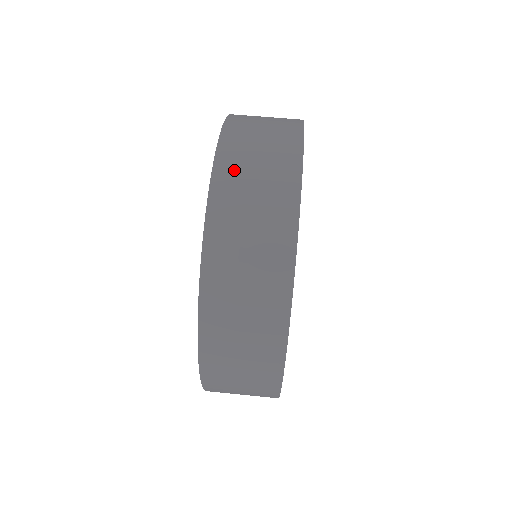
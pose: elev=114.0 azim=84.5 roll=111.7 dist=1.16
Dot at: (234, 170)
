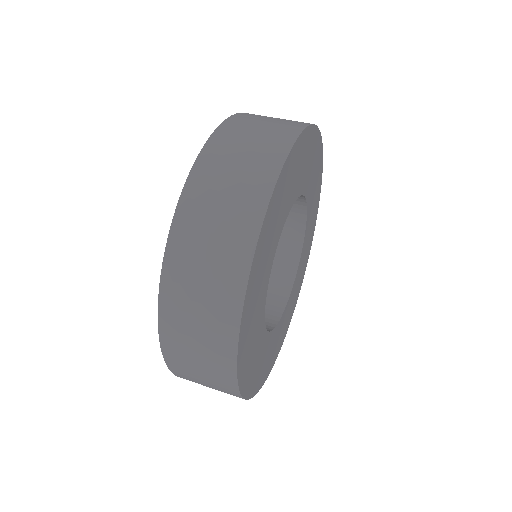
Dot at: occluded
